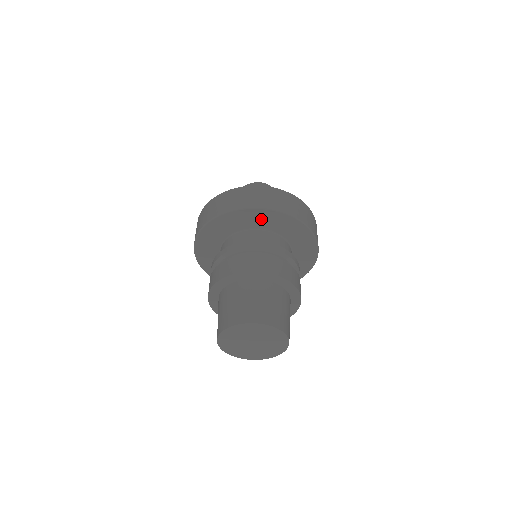
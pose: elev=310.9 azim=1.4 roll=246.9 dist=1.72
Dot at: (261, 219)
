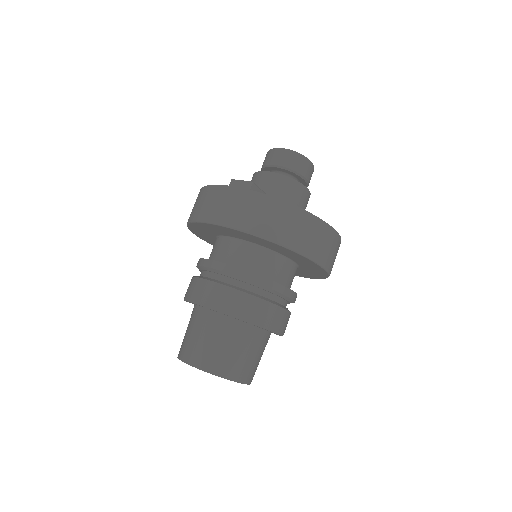
Dot at: (252, 239)
